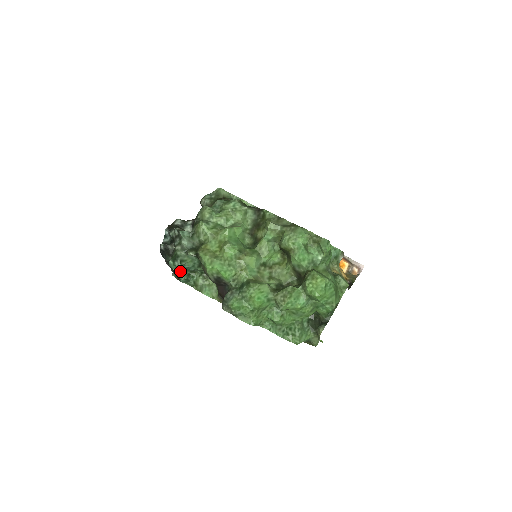
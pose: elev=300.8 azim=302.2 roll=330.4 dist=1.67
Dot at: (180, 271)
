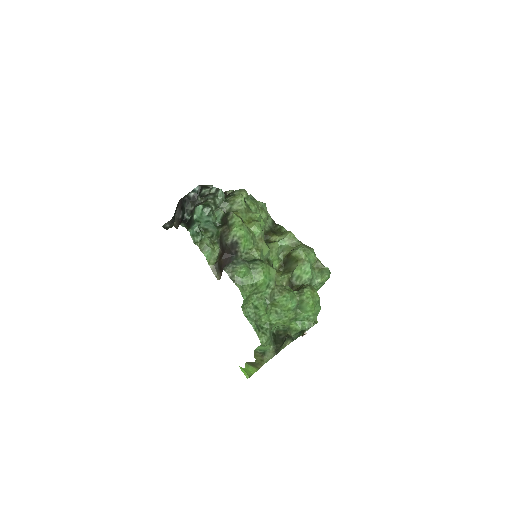
Dot at: (198, 221)
